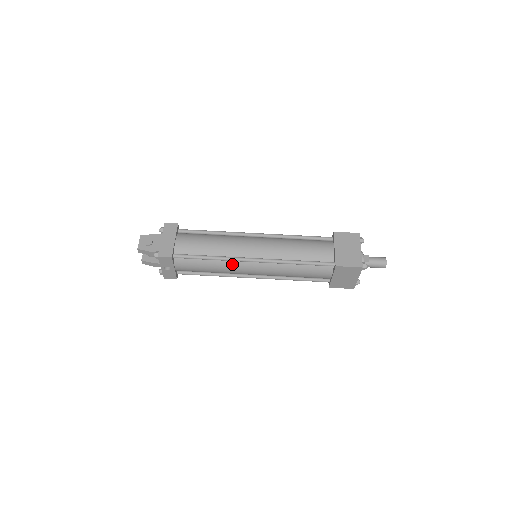
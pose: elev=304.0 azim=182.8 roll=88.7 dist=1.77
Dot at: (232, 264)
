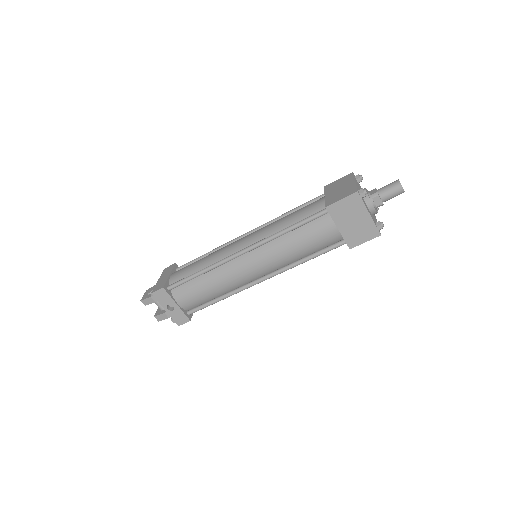
Dot at: (225, 269)
